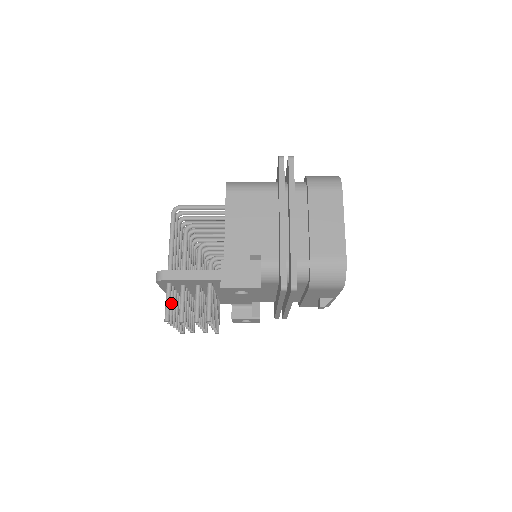
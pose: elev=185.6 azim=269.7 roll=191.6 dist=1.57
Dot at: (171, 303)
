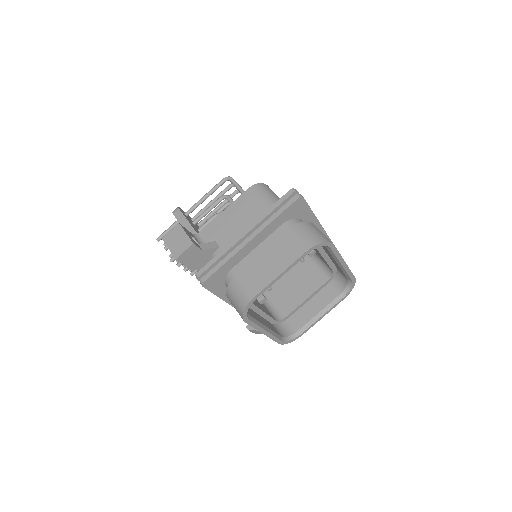
Dot at: occluded
